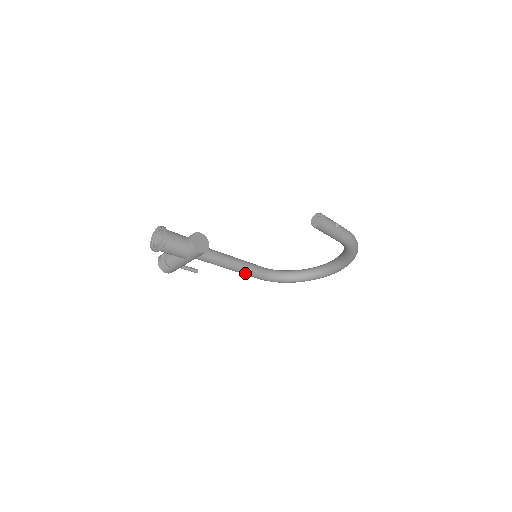
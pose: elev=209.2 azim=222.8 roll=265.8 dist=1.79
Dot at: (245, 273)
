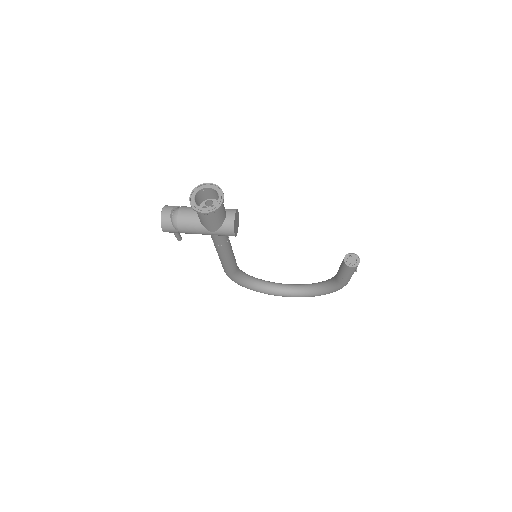
Dot at: (227, 264)
